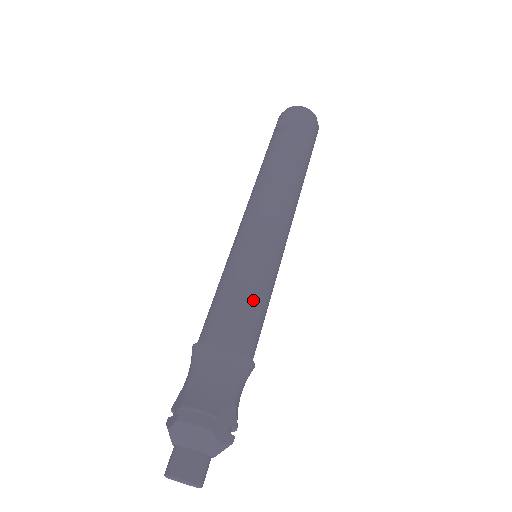
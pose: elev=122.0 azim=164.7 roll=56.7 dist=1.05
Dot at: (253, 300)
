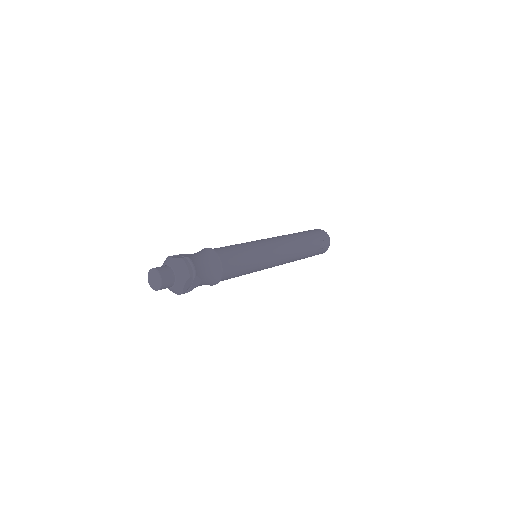
Dot at: occluded
